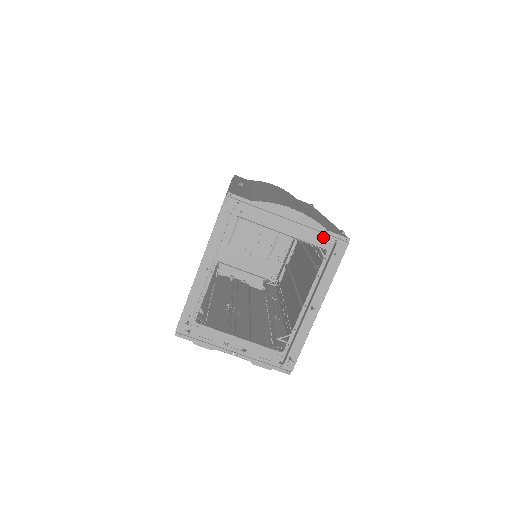
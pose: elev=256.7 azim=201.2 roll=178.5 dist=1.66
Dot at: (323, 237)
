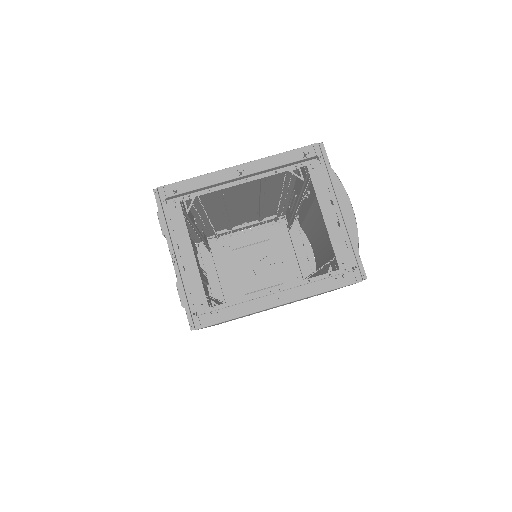
Dot at: (347, 256)
